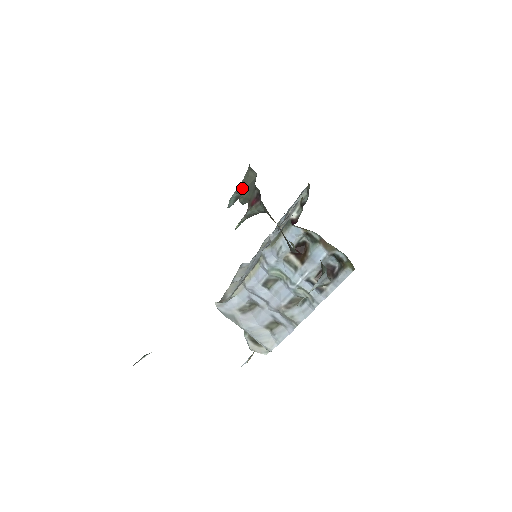
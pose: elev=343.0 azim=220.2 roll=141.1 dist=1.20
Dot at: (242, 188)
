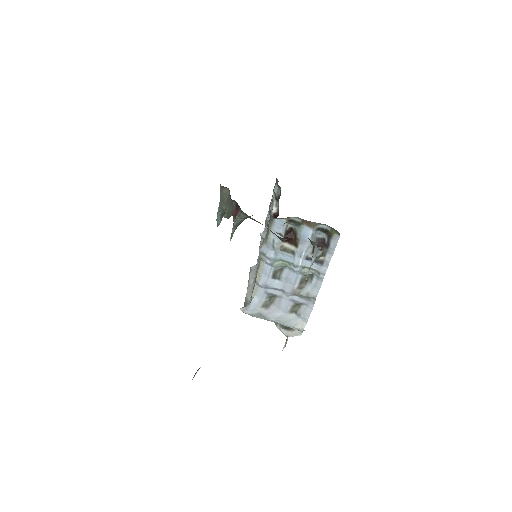
Dot at: (222, 205)
